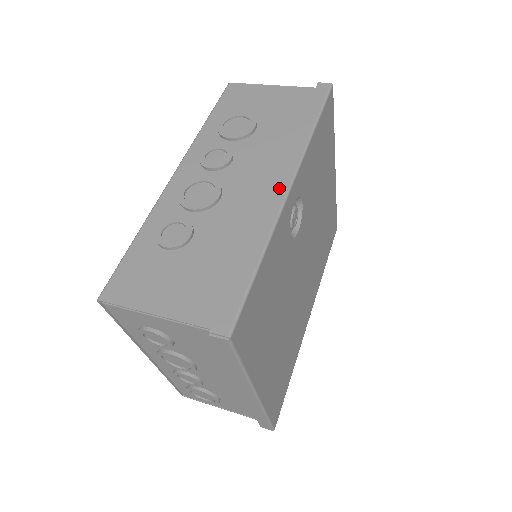
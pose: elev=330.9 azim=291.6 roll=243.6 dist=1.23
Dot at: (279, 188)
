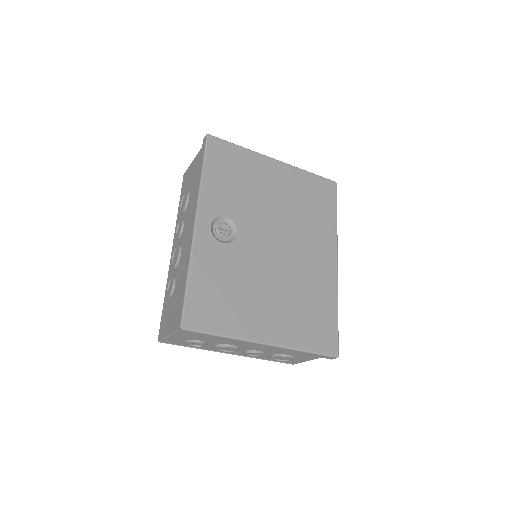
Dot at: (192, 227)
